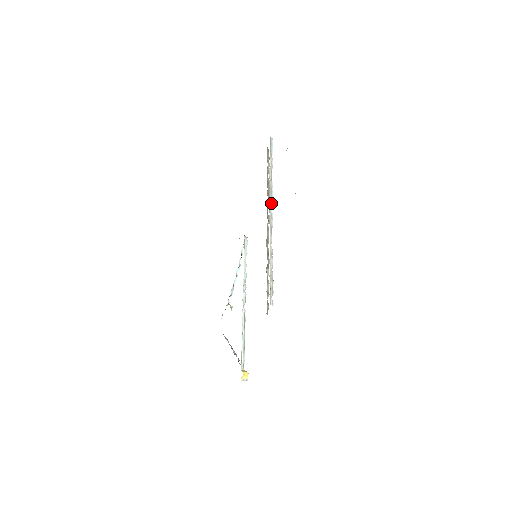
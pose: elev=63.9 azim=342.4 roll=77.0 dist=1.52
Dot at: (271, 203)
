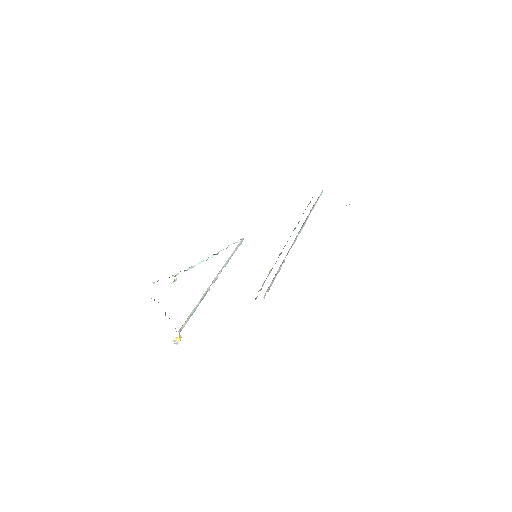
Dot at: (301, 230)
